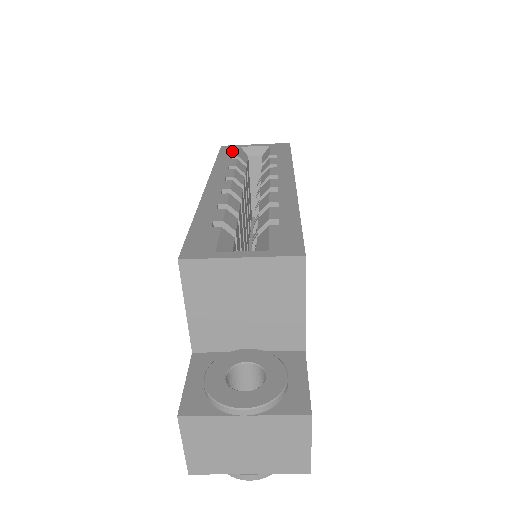
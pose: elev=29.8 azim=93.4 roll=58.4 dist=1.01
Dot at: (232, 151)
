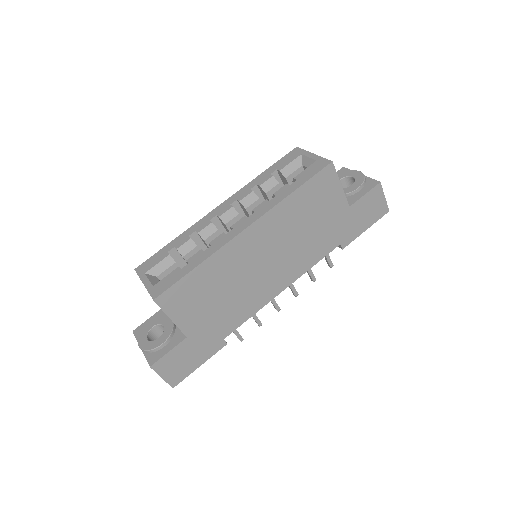
Dot at: (288, 160)
